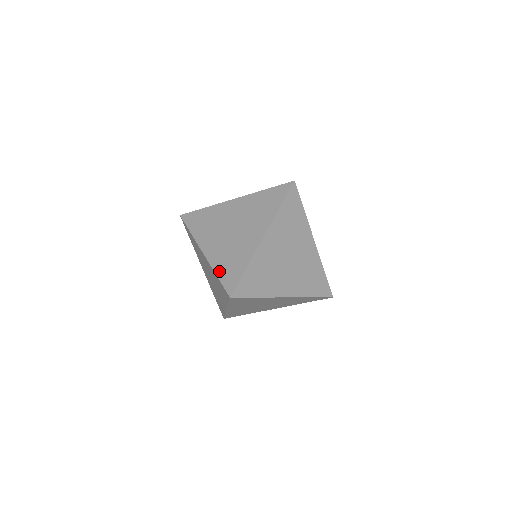
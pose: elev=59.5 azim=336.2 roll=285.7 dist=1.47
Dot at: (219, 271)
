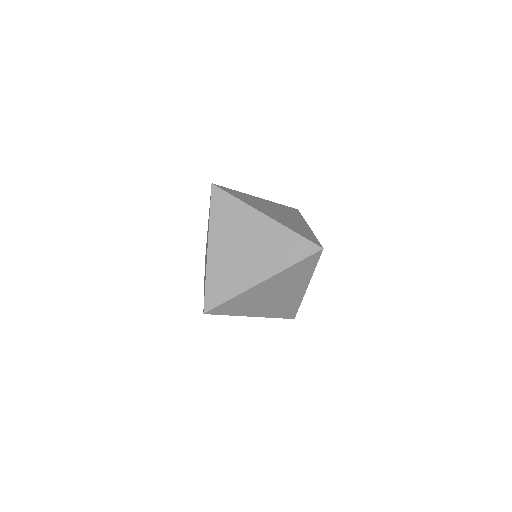
Dot at: (277, 316)
